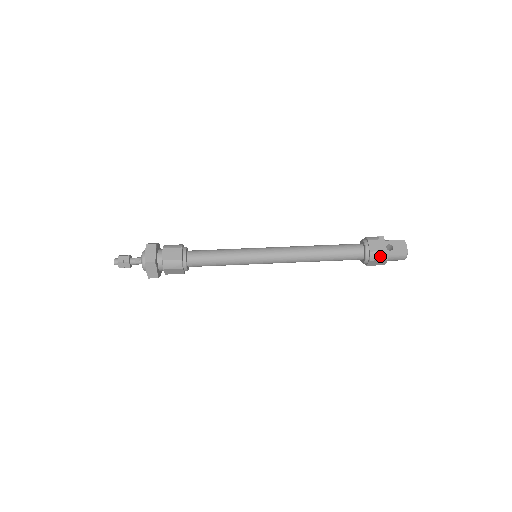
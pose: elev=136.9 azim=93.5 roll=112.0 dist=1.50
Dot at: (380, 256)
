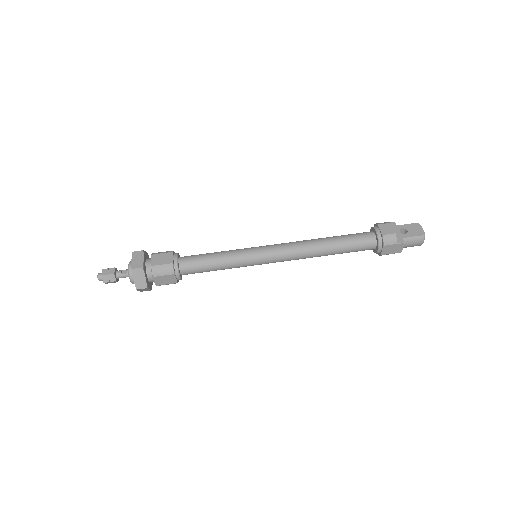
Dot at: (394, 239)
